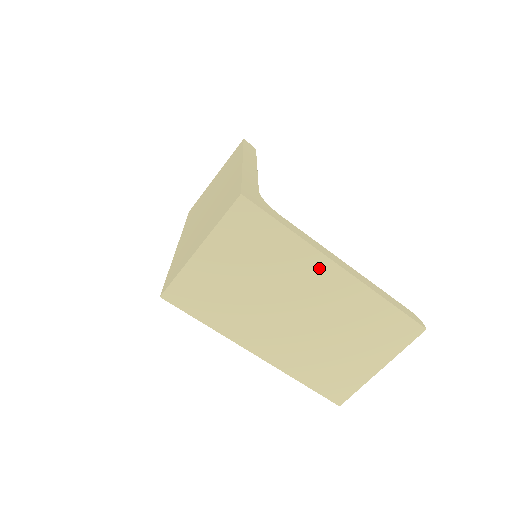
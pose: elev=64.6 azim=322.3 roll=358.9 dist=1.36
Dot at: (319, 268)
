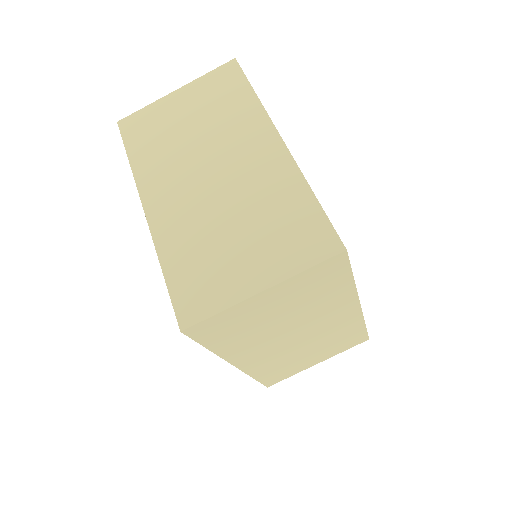
Dot at: (345, 306)
